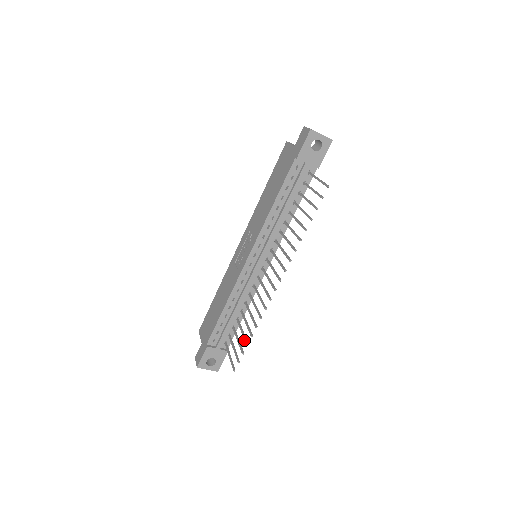
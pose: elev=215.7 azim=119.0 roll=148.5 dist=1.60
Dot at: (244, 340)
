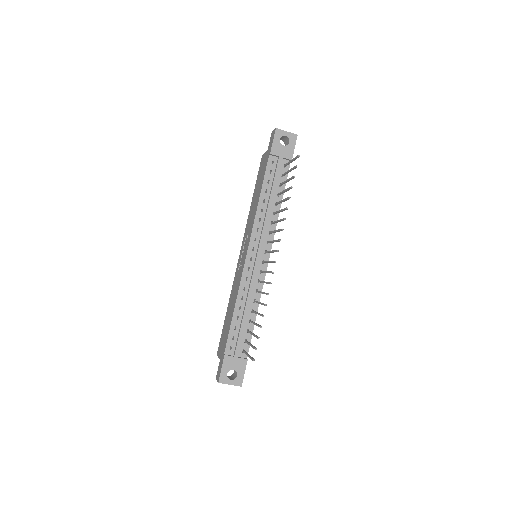
Dot at: occluded
